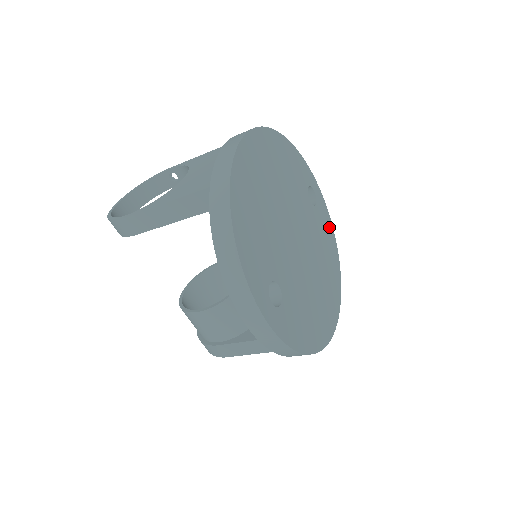
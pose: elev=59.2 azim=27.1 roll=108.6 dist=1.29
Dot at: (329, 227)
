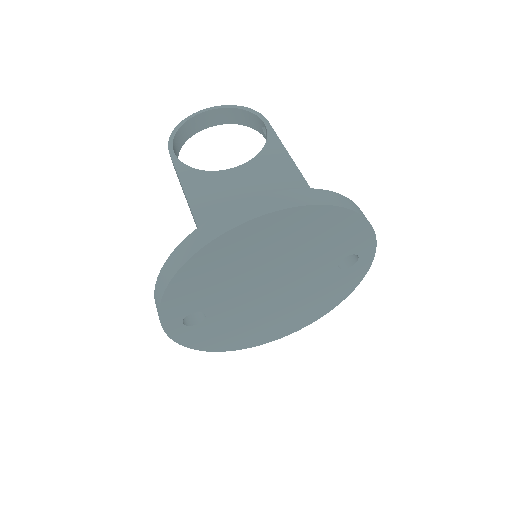
Dot at: (350, 285)
